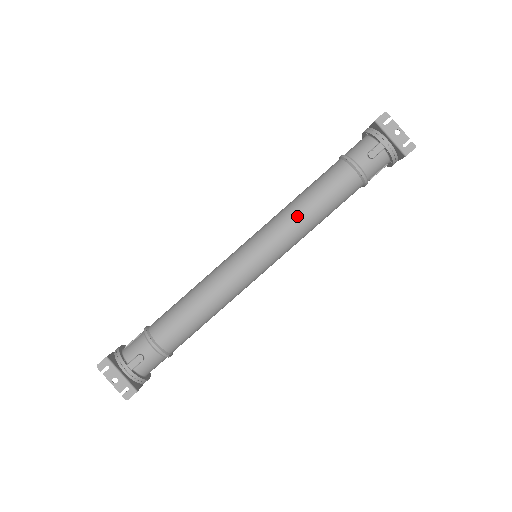
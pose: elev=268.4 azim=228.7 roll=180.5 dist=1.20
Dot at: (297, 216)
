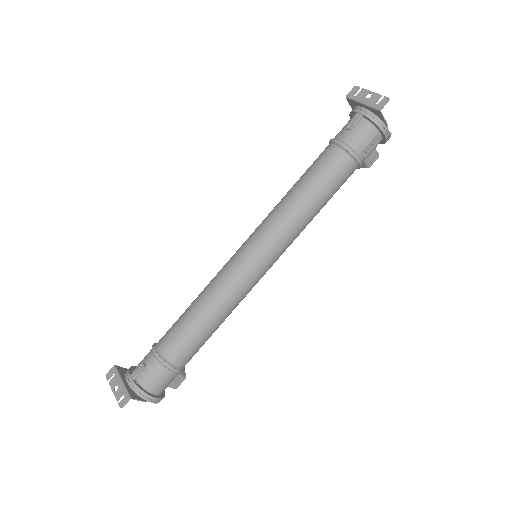
Dot at: (284, 202)
